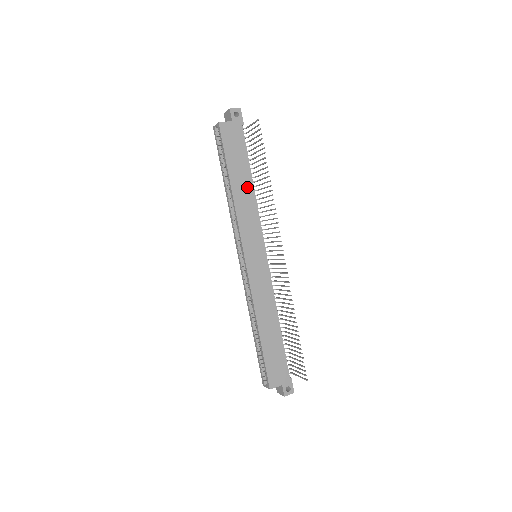
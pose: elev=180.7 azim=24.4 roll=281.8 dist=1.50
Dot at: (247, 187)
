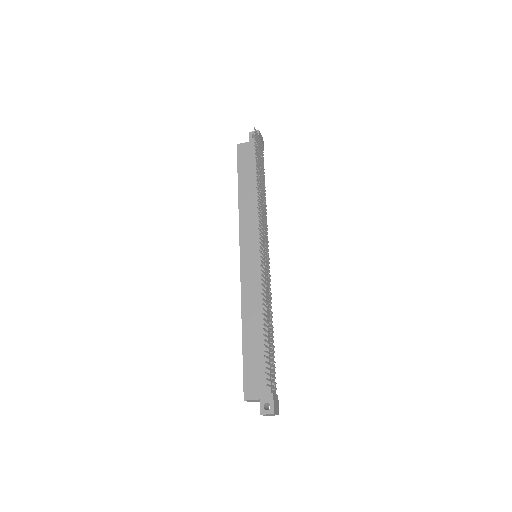
Dot at: (254, 192)
